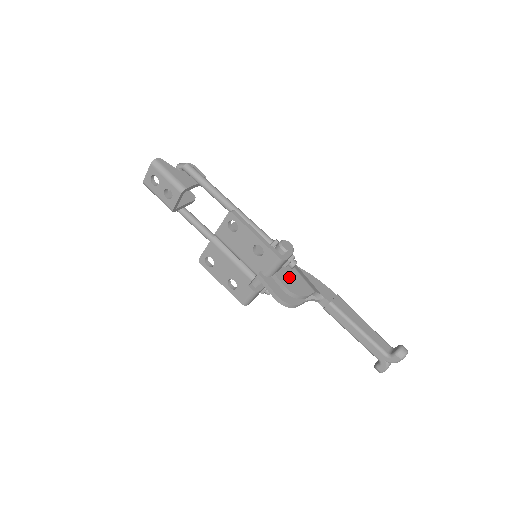
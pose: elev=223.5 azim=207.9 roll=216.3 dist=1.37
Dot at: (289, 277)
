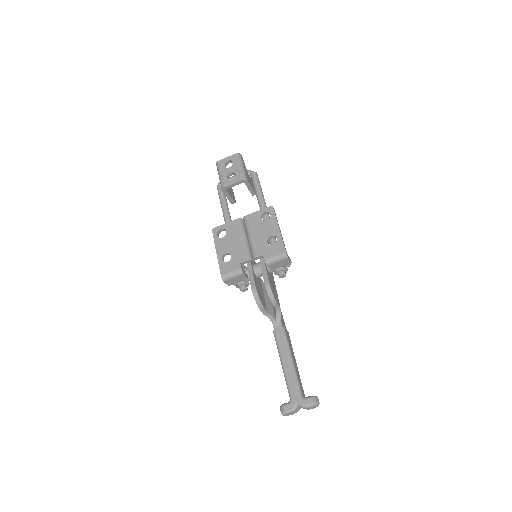
Dot at: (272, 282)
